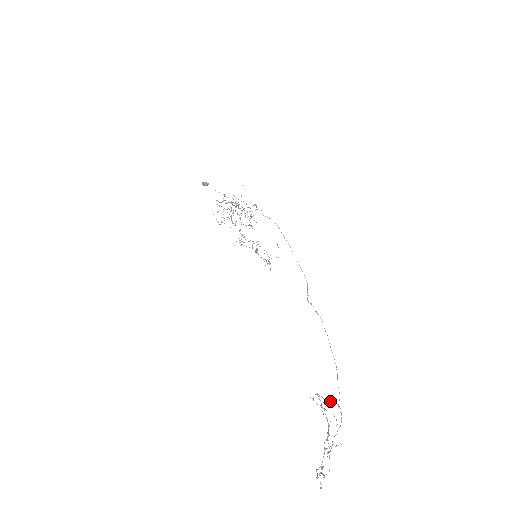
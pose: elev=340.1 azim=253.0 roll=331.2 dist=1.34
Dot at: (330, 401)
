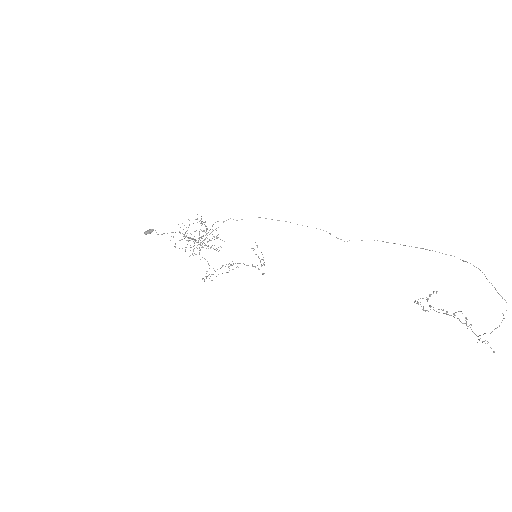
Dot at: (430, 294)
